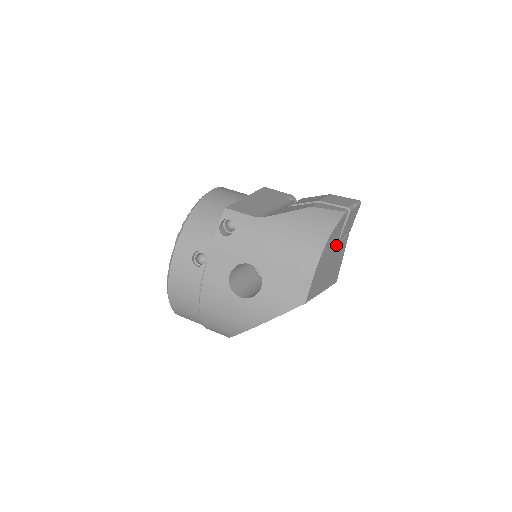
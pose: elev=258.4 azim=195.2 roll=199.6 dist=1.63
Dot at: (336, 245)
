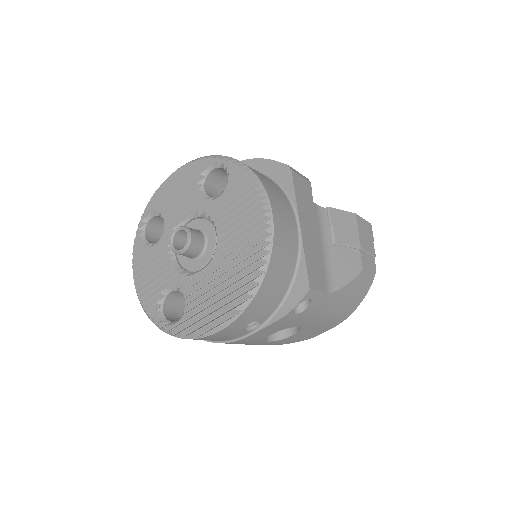
Dot at: occluded
